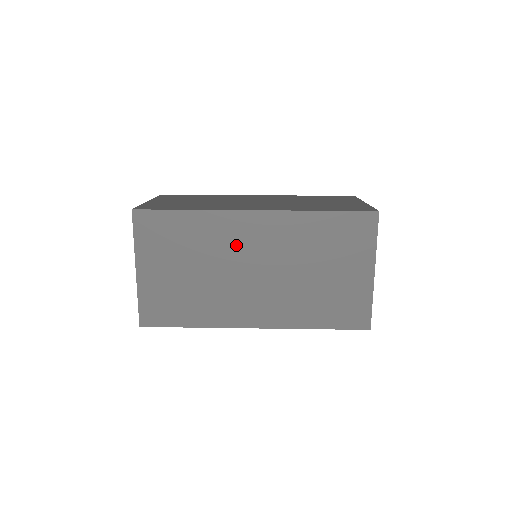
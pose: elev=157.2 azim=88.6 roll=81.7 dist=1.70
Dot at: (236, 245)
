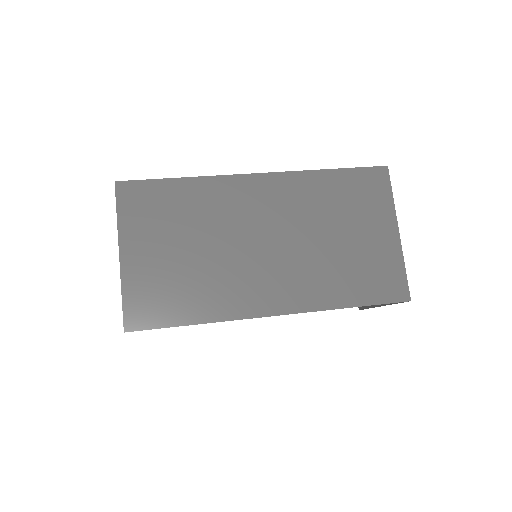
Dot at: (241, 213)
